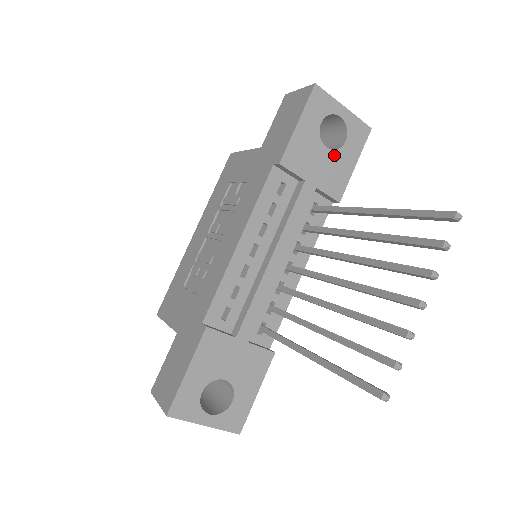
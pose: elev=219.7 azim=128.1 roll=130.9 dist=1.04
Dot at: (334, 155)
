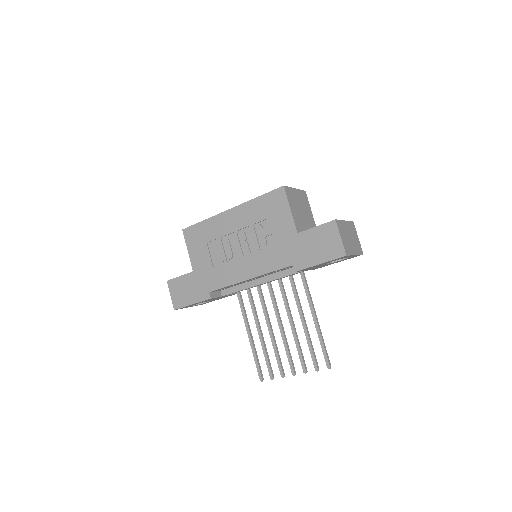
Dot at: occluded
